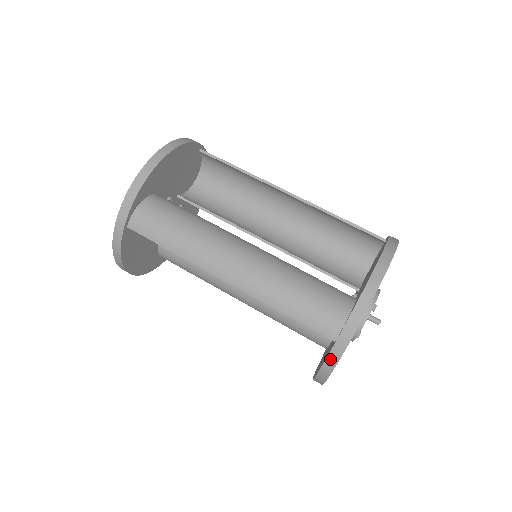
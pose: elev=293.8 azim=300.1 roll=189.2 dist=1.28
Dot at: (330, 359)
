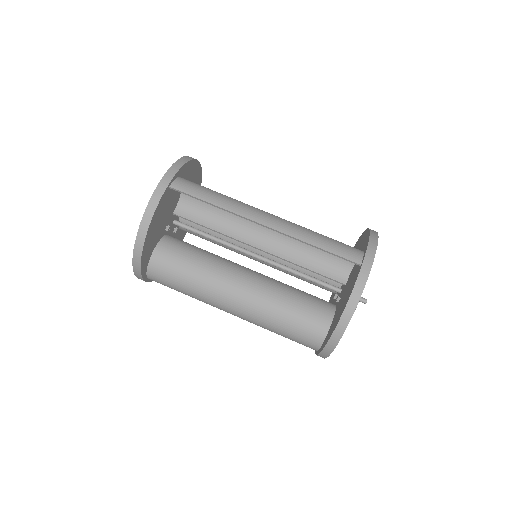
Dot at: occluded
